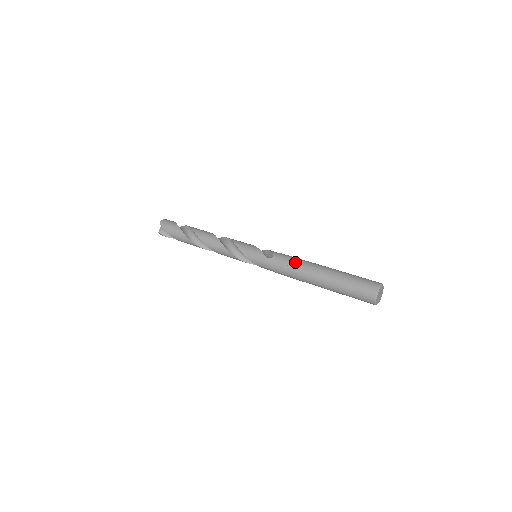
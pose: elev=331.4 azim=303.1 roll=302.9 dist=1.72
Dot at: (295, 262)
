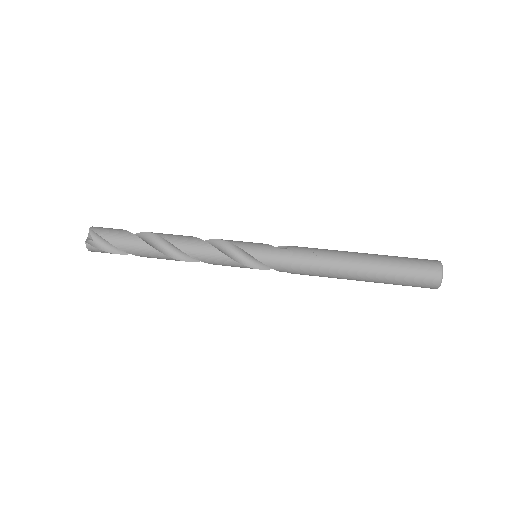
Dot at: (322, 249)
